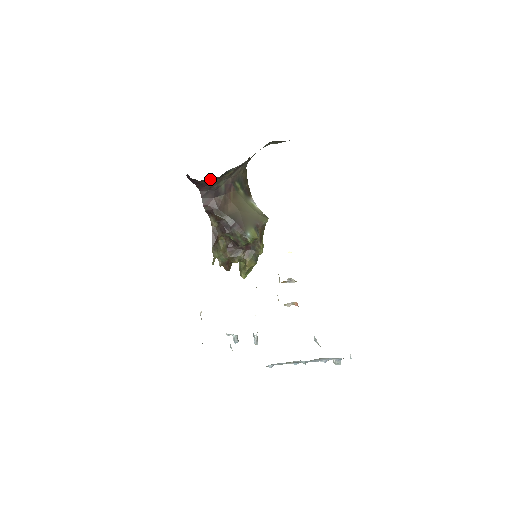
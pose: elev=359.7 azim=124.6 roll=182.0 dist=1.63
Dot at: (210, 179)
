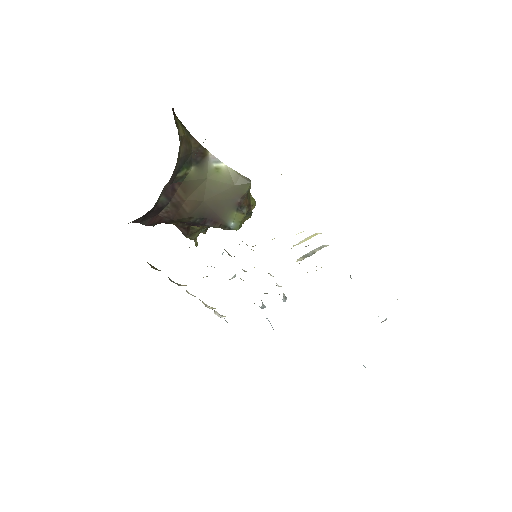
Dot at: occluded
